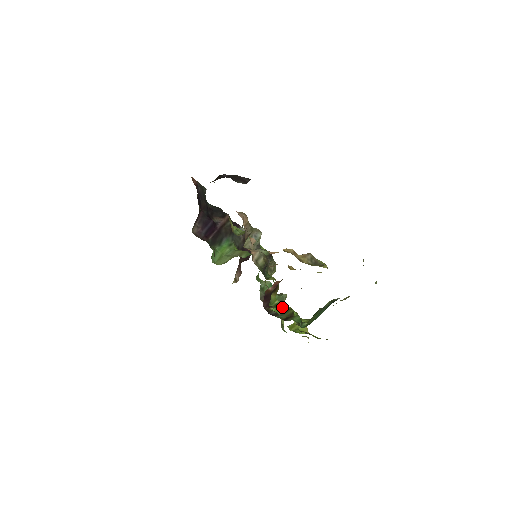
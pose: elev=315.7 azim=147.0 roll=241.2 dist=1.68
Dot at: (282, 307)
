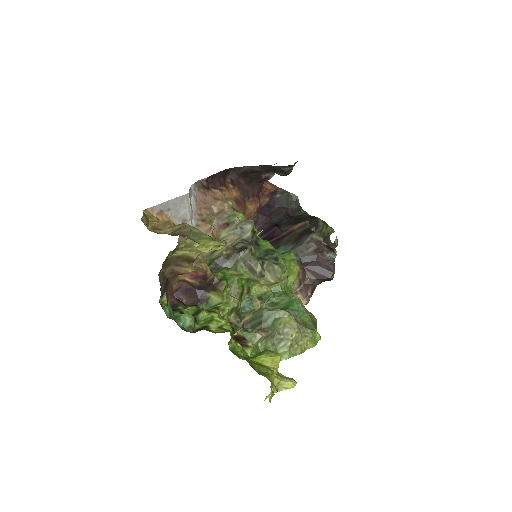
Dot at: occluded
